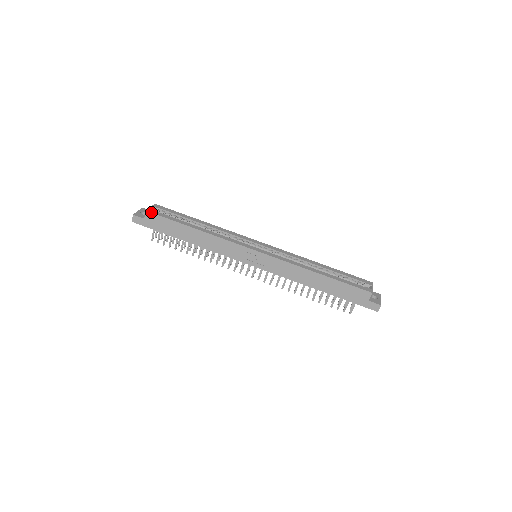
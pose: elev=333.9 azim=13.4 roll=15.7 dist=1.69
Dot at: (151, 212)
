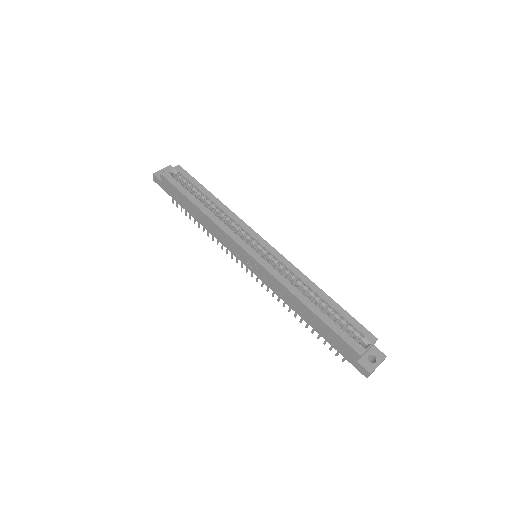
Dot at: (164, 176)
